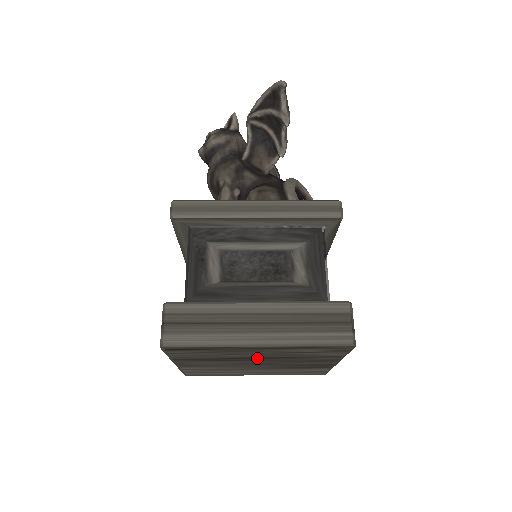
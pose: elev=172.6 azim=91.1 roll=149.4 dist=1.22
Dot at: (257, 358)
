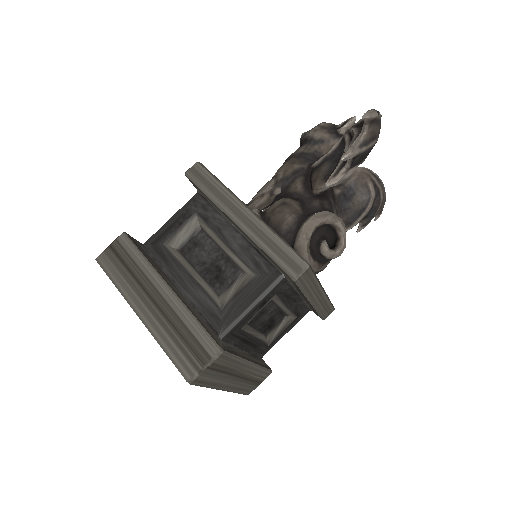
Dot at: occluded
